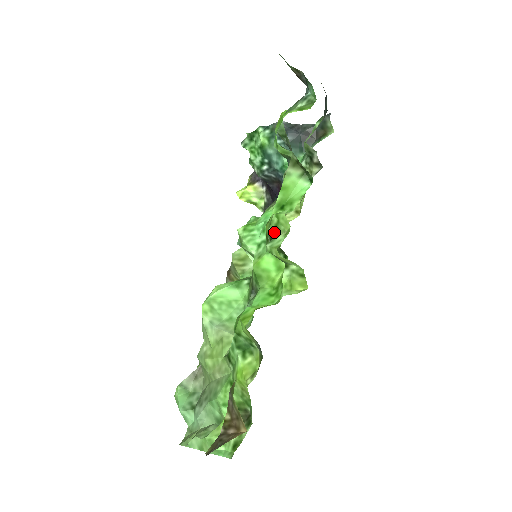
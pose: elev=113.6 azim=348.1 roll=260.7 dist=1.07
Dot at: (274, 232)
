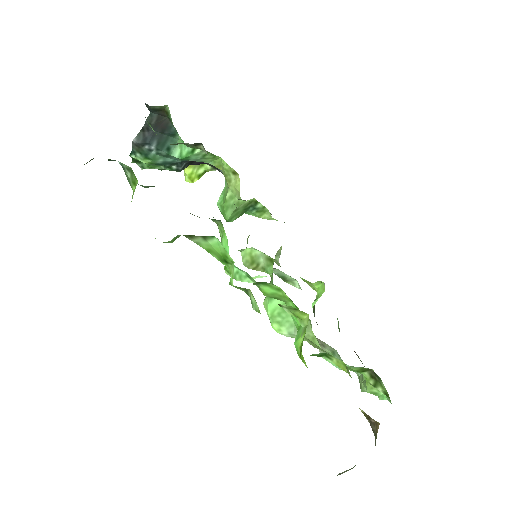
Dot at: (245, 291)
